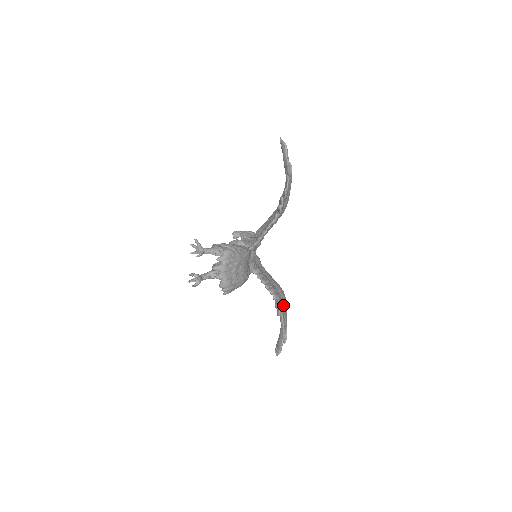
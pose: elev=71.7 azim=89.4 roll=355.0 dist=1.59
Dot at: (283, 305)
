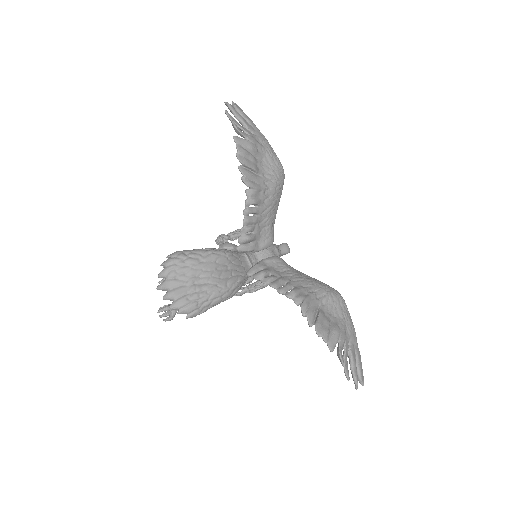
Dot at: (333, 310)
